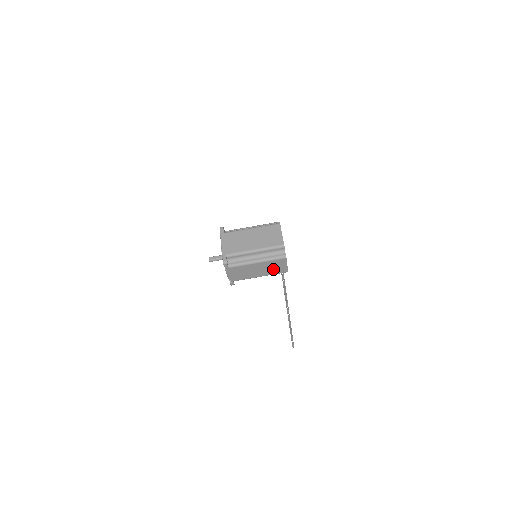
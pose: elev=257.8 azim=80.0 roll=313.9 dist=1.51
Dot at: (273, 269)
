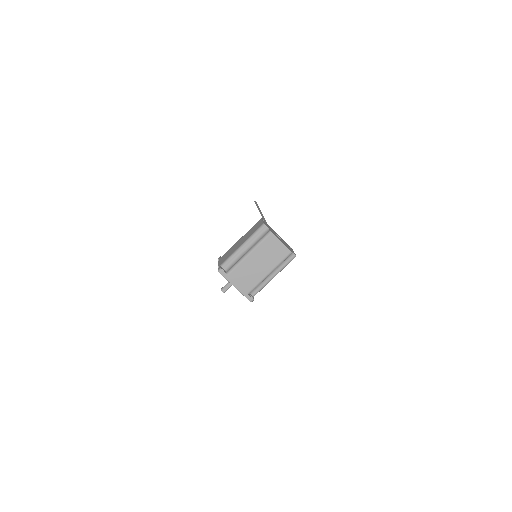
Dot at: occluded
